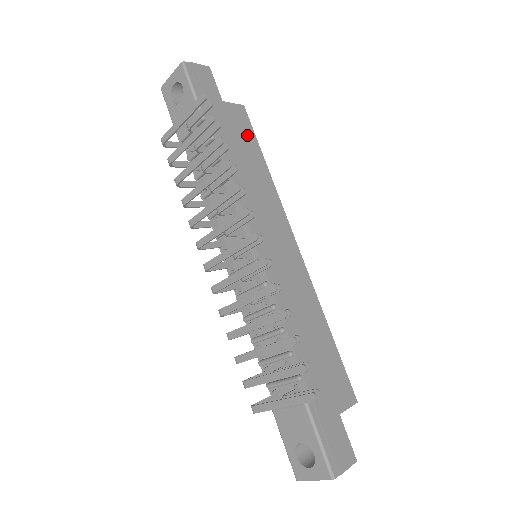
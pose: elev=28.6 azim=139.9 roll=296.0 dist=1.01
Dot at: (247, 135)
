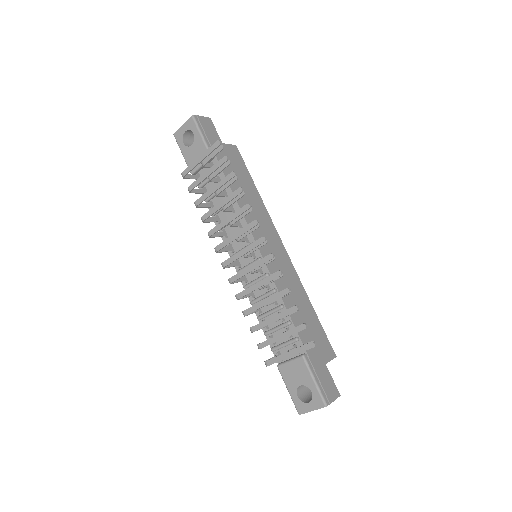
Dot at: (241, 167)
